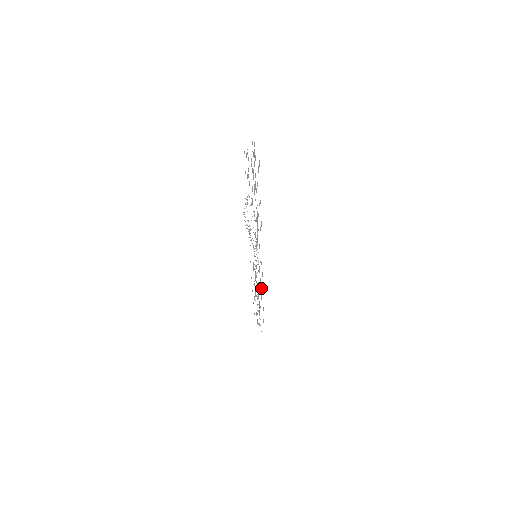
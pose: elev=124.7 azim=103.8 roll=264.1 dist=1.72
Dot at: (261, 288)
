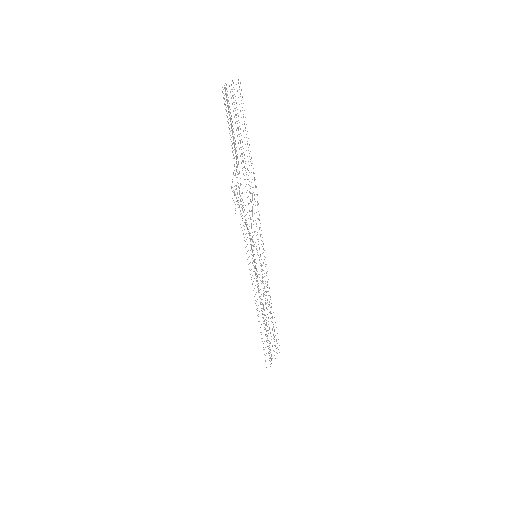
Dot at: occluded
